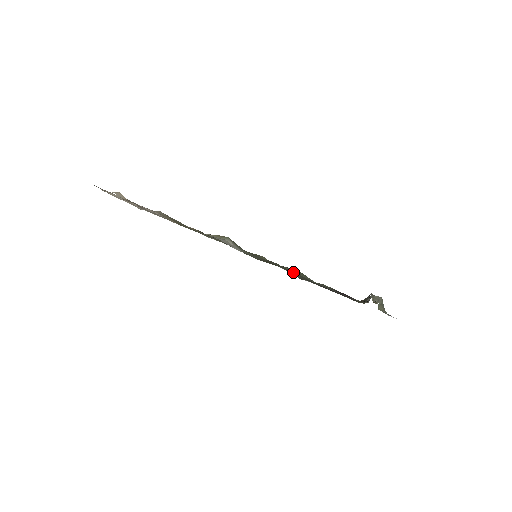
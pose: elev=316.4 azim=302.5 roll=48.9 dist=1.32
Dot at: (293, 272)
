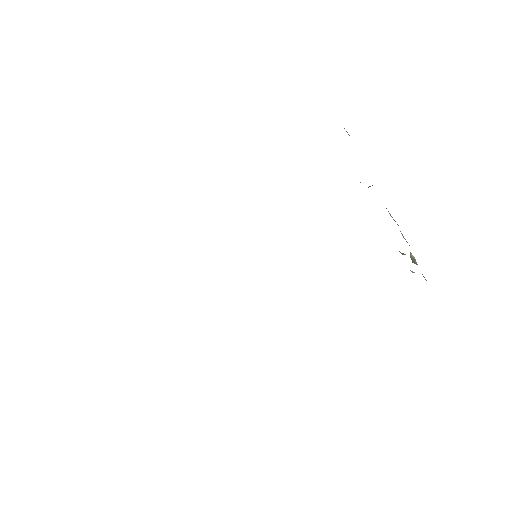
Dot at: occluded
